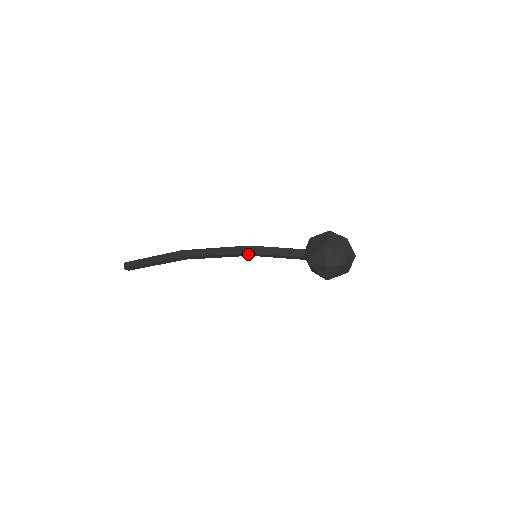
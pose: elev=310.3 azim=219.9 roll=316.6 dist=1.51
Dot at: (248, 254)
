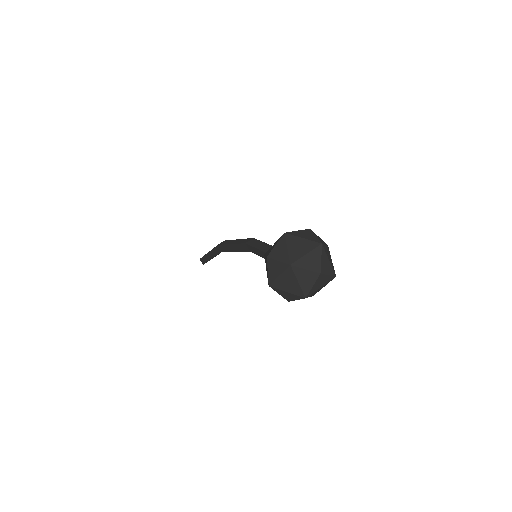
Dot at: (247, 247)
